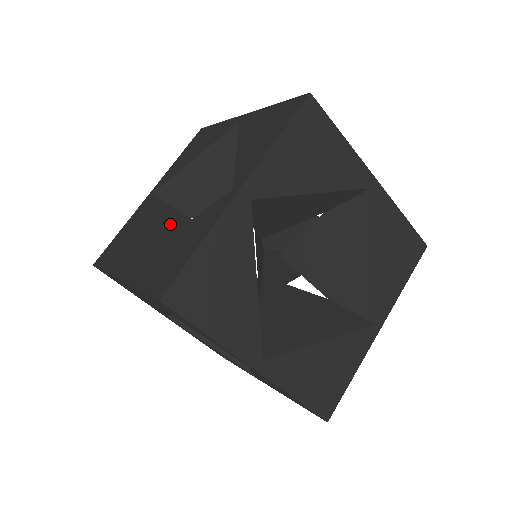
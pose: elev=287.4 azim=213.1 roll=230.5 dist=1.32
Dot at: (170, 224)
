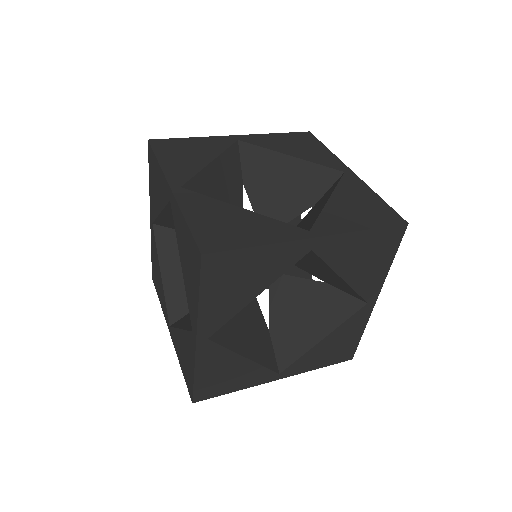
Dot at: occluded
